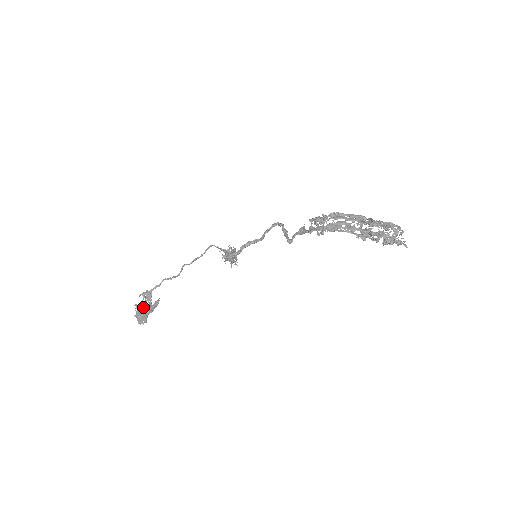
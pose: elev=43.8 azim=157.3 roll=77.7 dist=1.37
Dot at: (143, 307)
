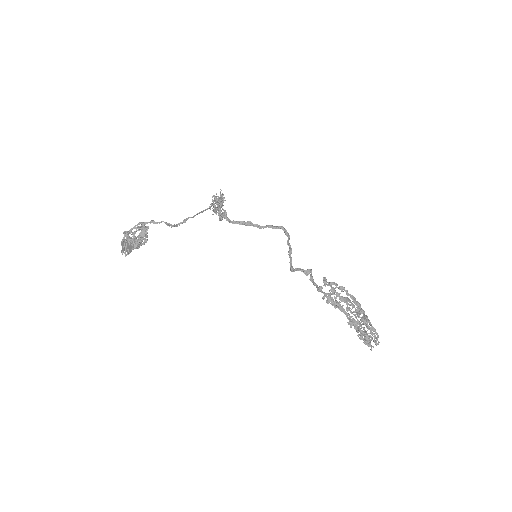
Dot at: (133, 239)
